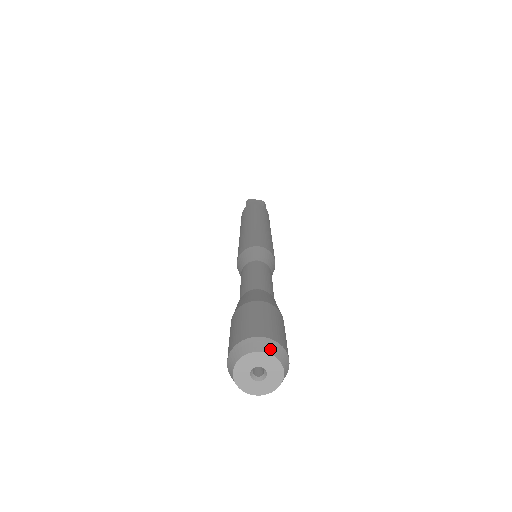
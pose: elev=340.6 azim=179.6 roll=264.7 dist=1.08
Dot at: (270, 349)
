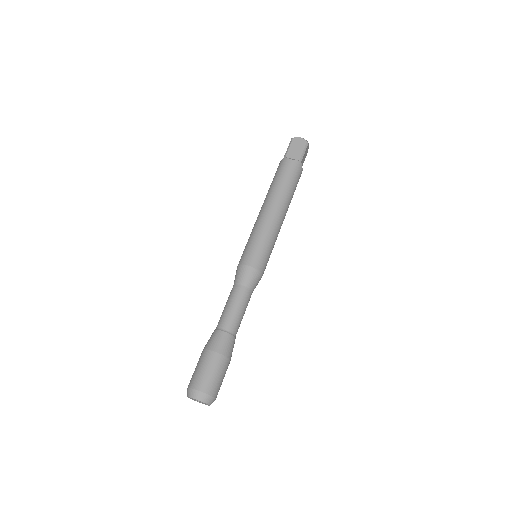
Dot at: (201, 399)
